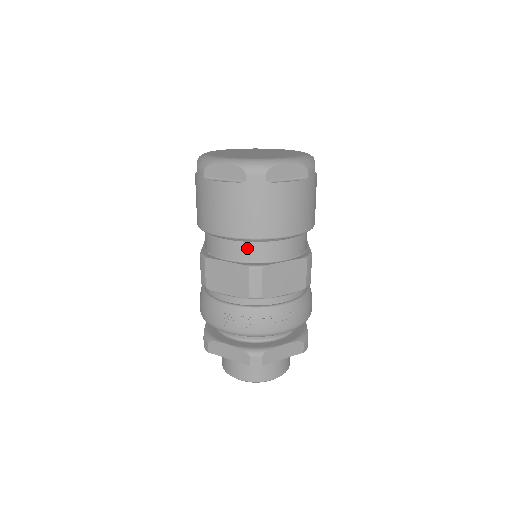
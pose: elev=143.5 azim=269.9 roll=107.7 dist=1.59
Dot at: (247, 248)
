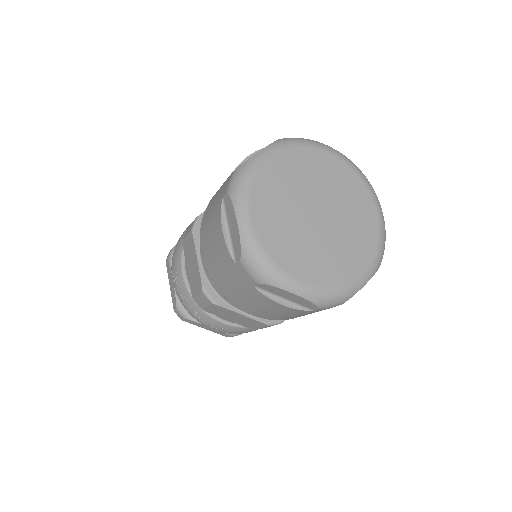
Dot at: occluded
